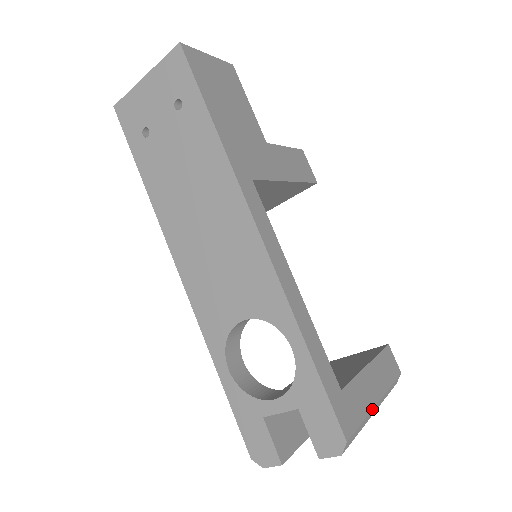
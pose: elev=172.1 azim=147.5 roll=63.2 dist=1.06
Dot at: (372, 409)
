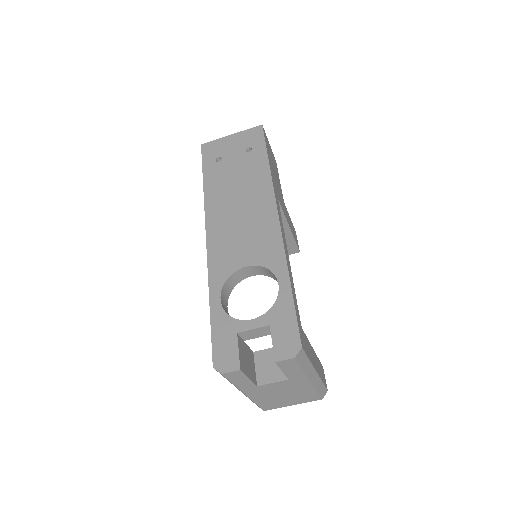
Dot at: (313, 366)
